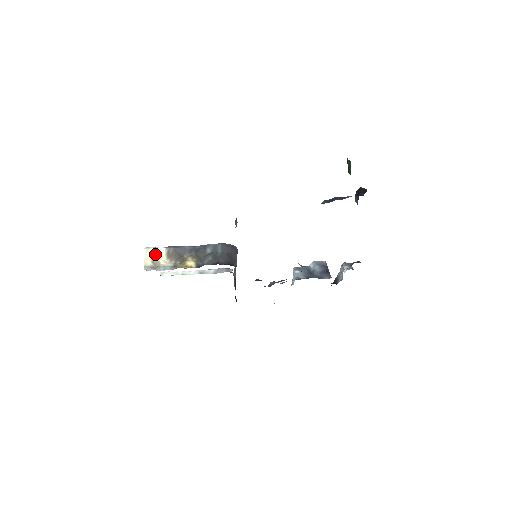
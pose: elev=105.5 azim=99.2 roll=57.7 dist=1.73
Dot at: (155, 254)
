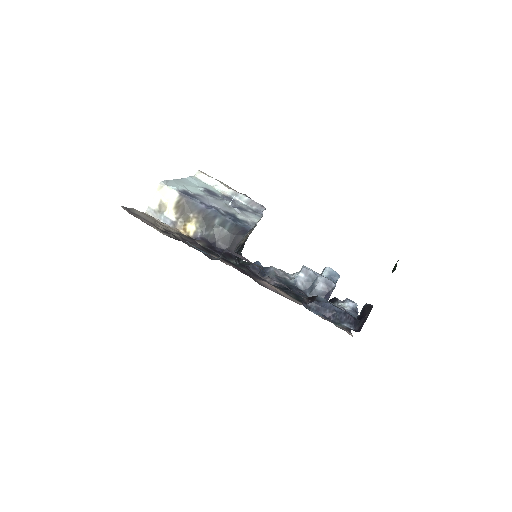
Dot at: (166, 196)
